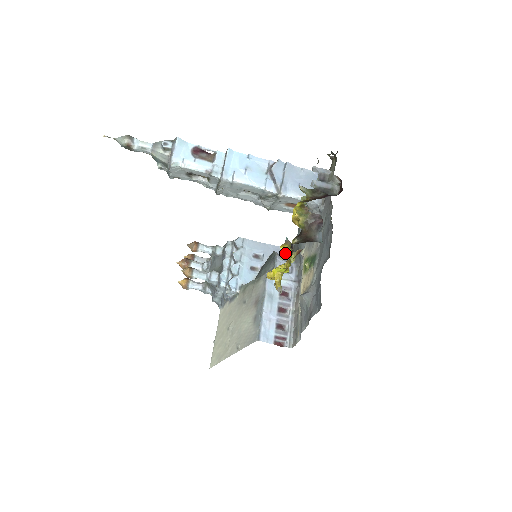
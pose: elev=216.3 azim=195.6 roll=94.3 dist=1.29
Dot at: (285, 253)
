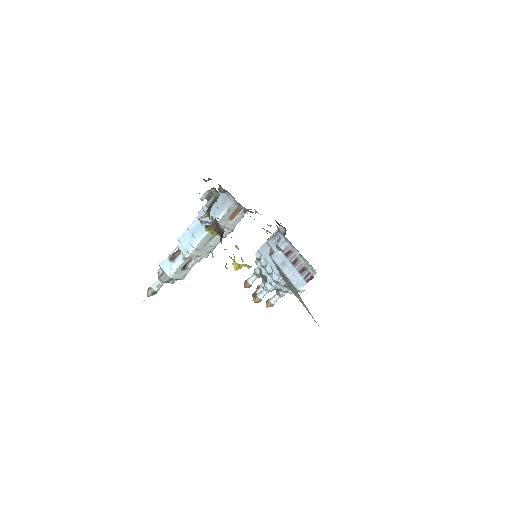
Dot at: occluded
